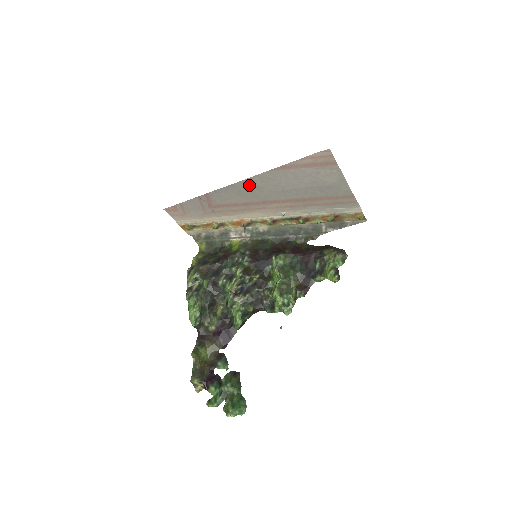
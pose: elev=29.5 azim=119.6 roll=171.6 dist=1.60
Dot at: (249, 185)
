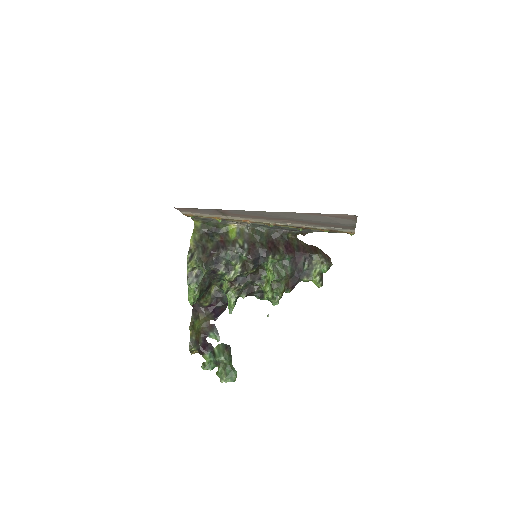
Dot at: (270, 213)
